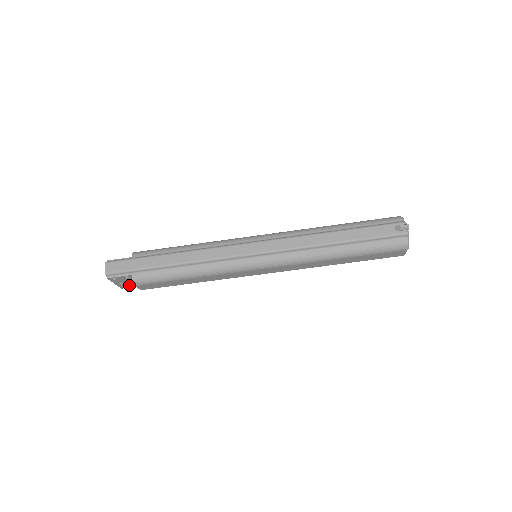
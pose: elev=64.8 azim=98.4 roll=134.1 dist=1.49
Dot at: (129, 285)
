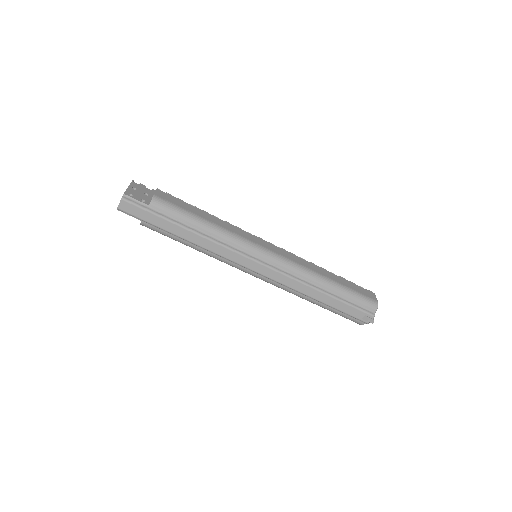
Dot at: occluded
